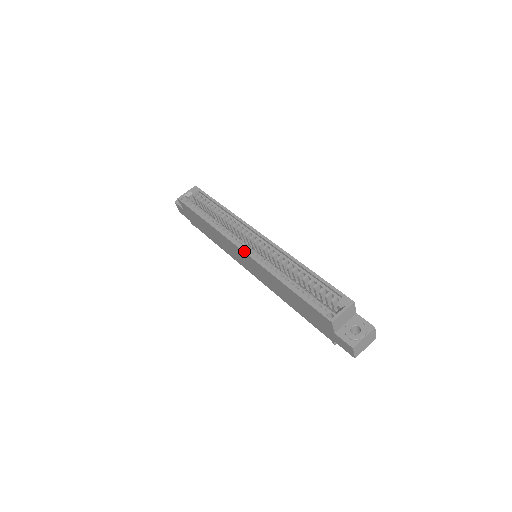
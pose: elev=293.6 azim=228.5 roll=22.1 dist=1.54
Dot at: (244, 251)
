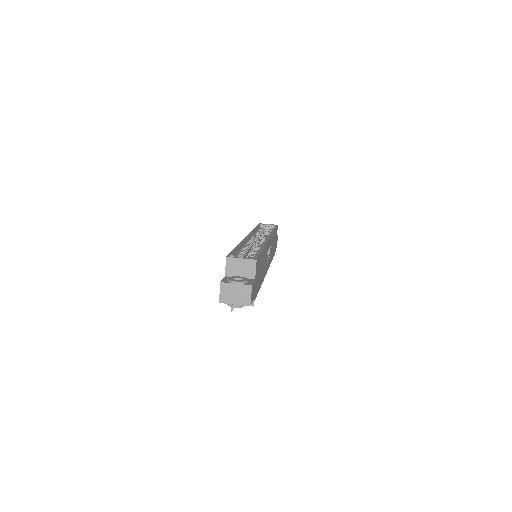
Dot at: (247, 236)
